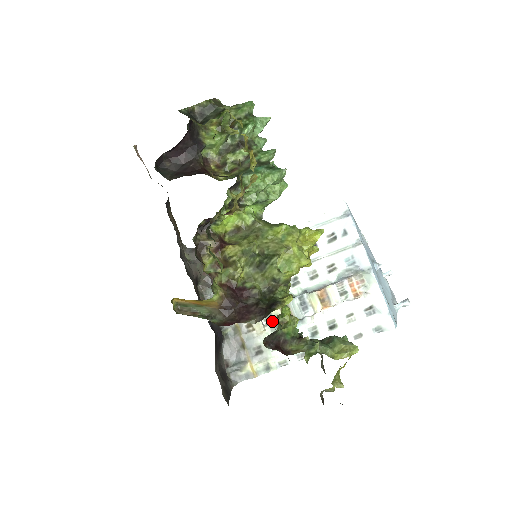
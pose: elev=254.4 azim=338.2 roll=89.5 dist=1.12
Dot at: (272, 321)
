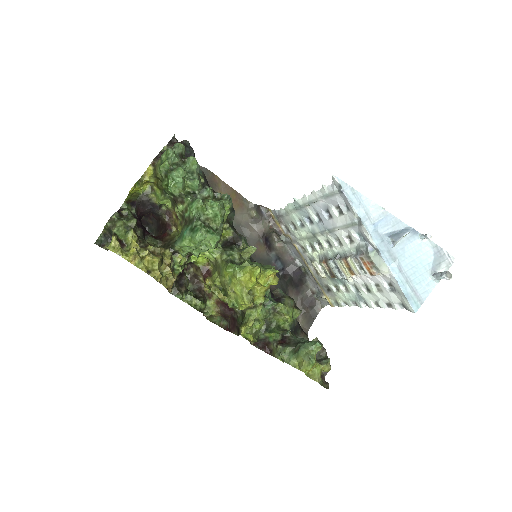
Dot at: occluded
